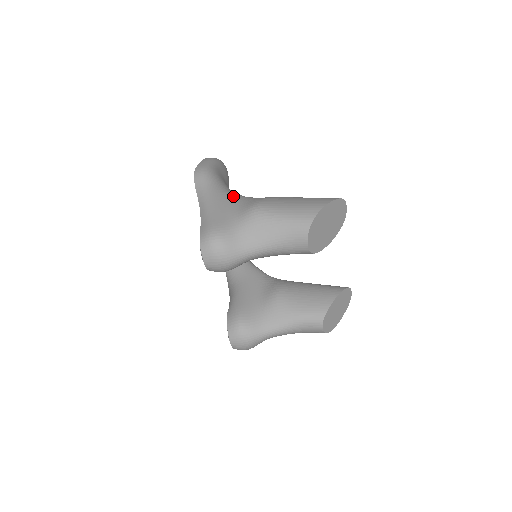
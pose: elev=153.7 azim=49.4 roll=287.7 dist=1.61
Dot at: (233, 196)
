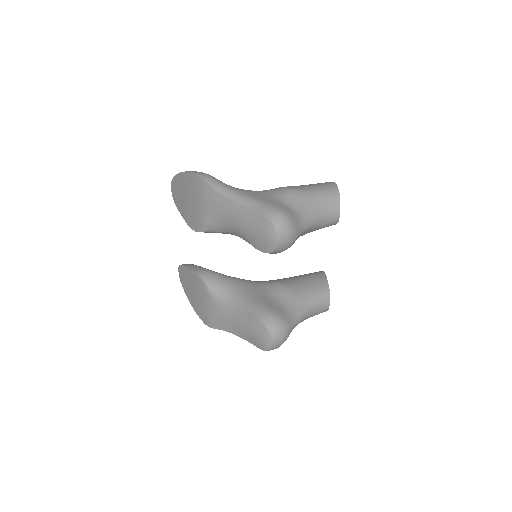
Dot at: (251, 190)
